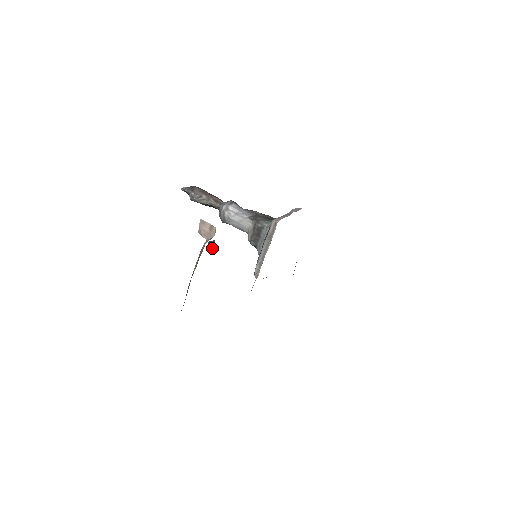
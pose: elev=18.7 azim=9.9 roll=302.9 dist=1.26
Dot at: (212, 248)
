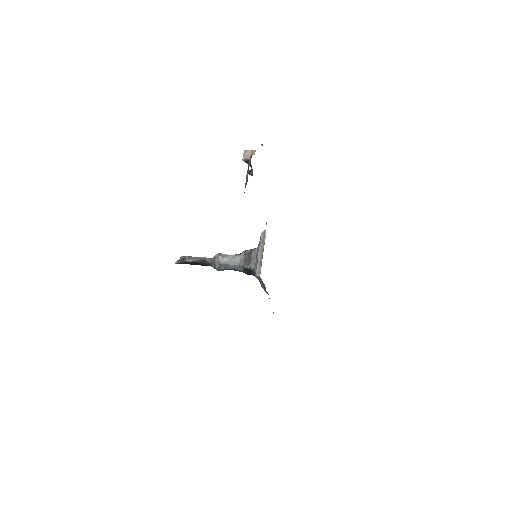
Dot at: (251, 172)
